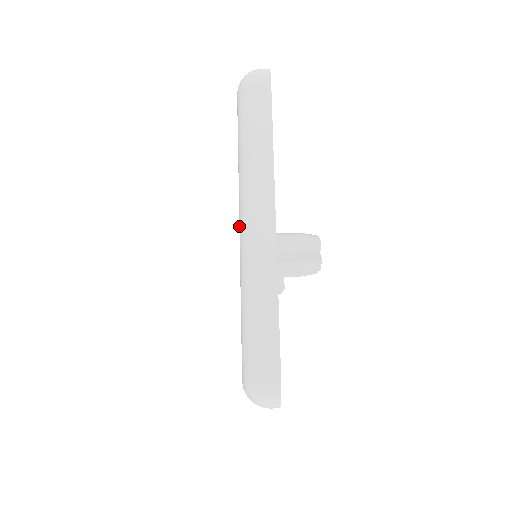
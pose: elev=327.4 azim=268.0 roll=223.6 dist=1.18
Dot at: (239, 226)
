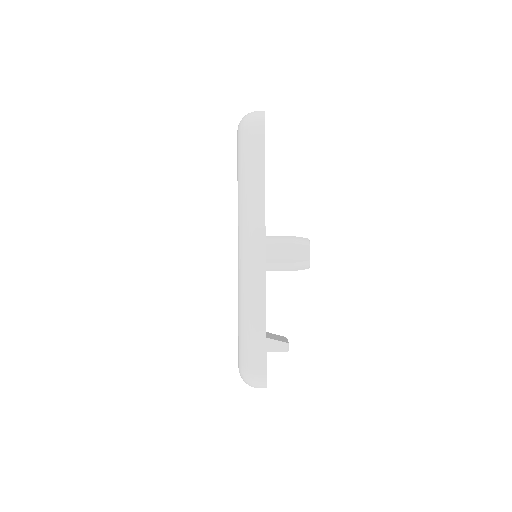
Dot at: occluded
